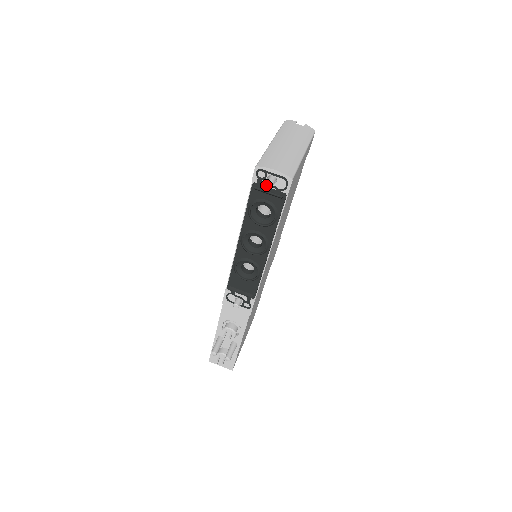
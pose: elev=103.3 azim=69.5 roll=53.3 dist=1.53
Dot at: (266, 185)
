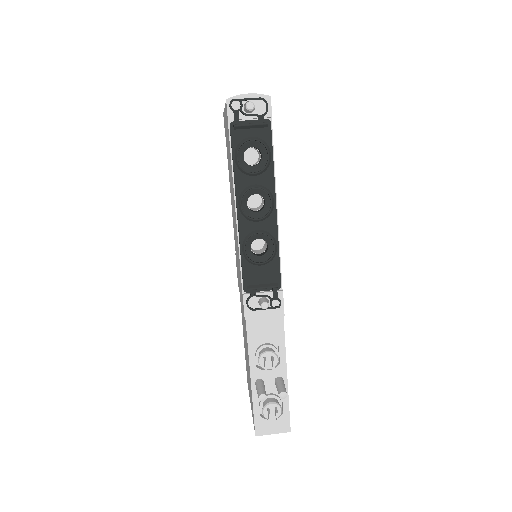
Dot at: (247, 107)
